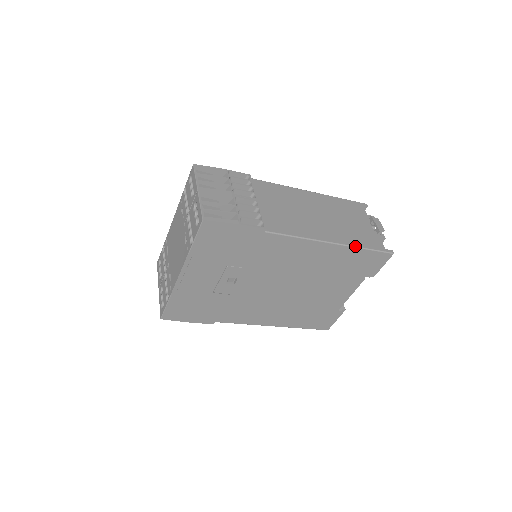
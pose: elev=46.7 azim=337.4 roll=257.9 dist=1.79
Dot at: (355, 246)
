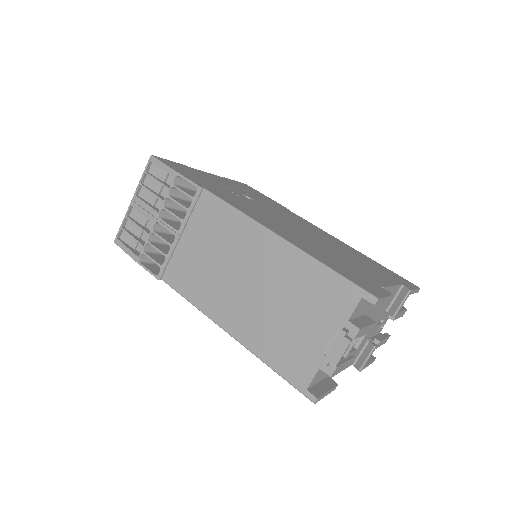
Dot at: (257, 356)
